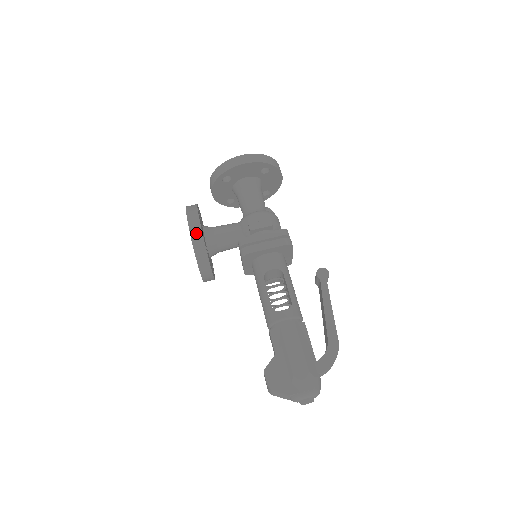
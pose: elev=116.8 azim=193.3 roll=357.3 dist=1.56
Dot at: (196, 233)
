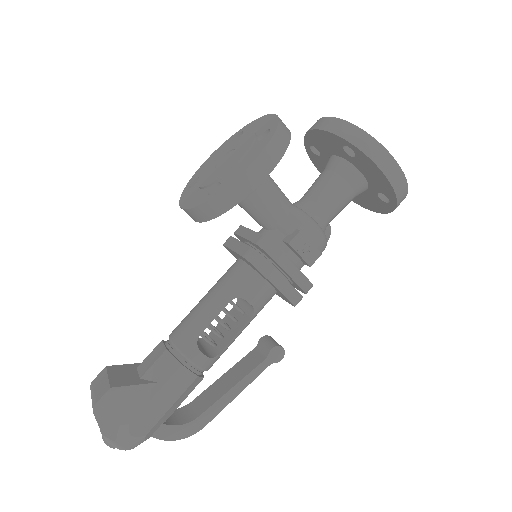
Dot at: (246, 184)
